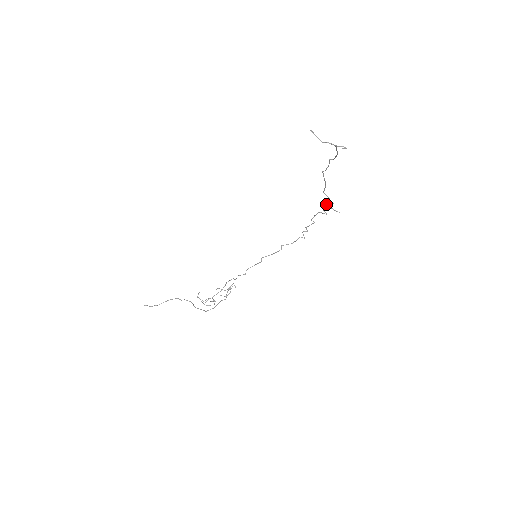
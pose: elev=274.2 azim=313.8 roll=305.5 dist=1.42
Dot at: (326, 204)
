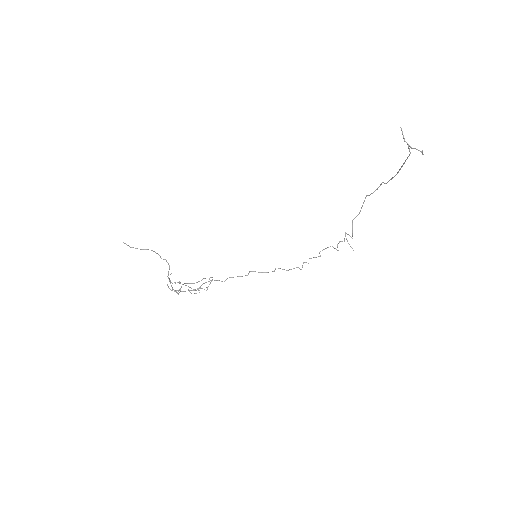
Dot at: occluded
